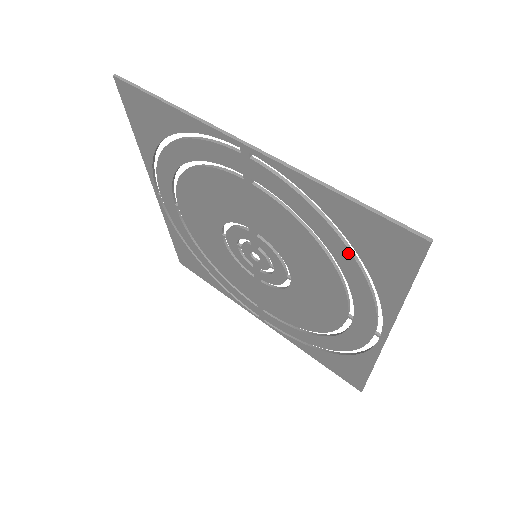
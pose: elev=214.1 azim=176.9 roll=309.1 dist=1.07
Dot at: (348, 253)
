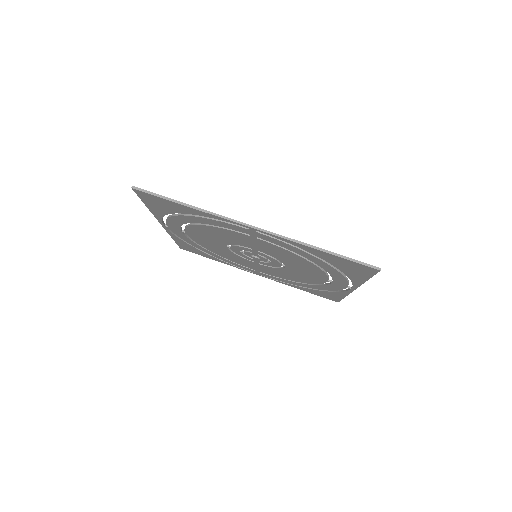
Dot at: (329, 266)
